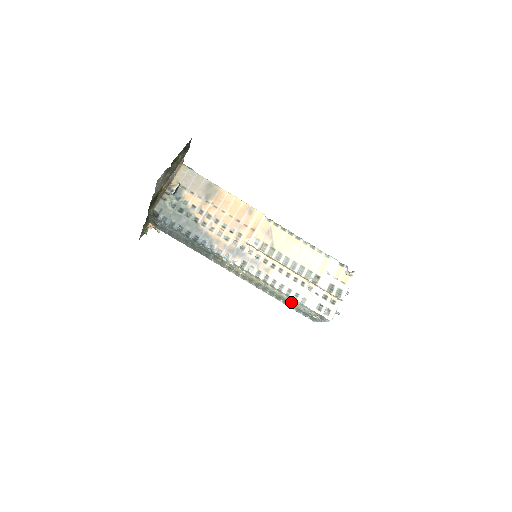
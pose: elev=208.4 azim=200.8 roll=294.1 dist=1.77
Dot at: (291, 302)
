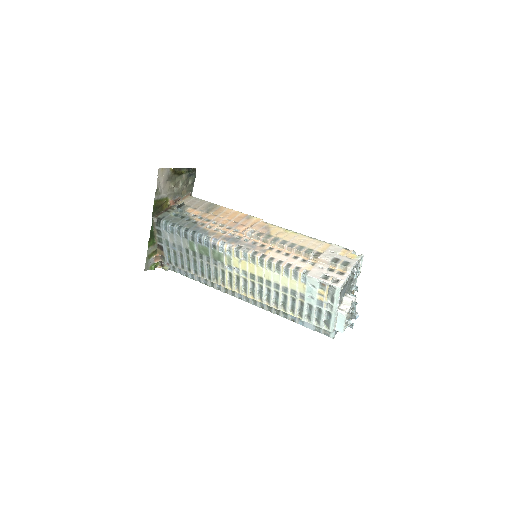
Dot at: (296, 291)
